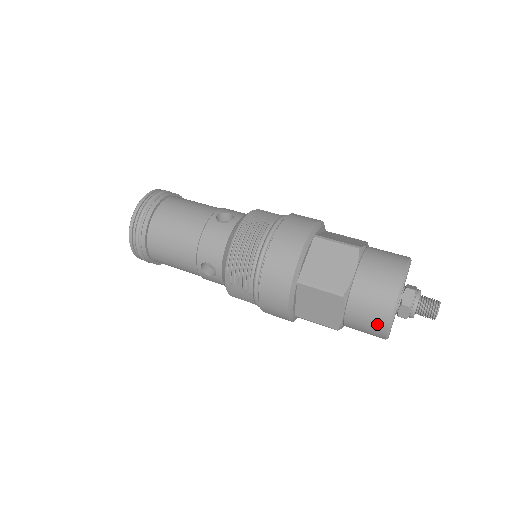
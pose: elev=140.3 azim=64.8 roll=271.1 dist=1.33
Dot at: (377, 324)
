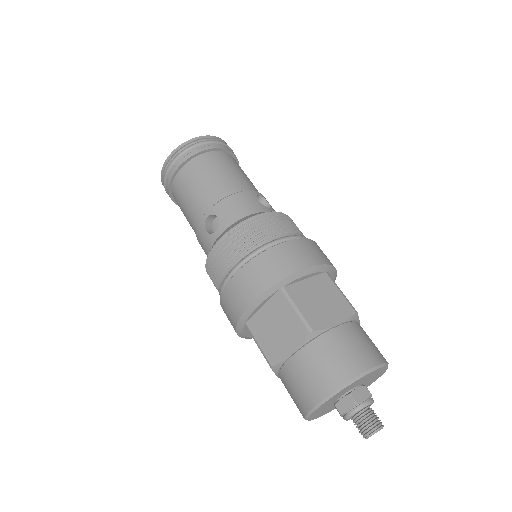
Dot at: (316, 387)
